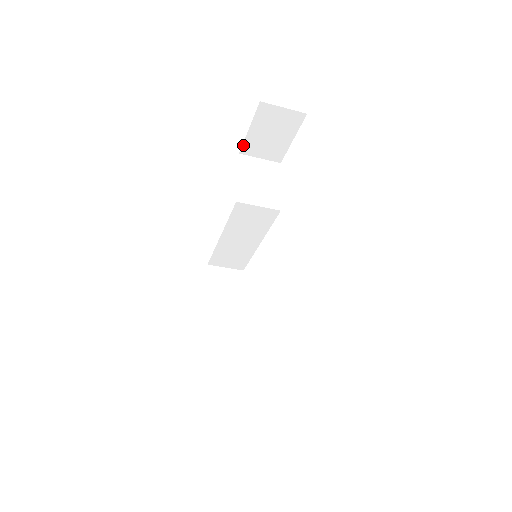
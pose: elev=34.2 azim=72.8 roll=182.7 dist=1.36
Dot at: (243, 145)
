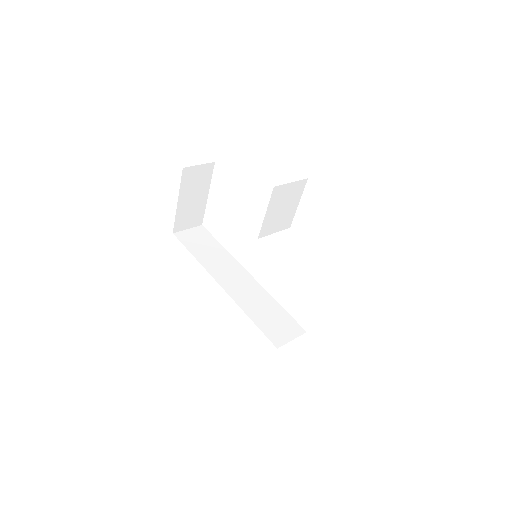
Dot at: occluded
